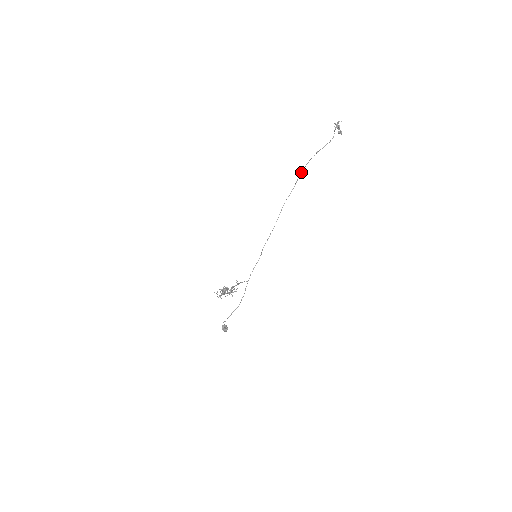
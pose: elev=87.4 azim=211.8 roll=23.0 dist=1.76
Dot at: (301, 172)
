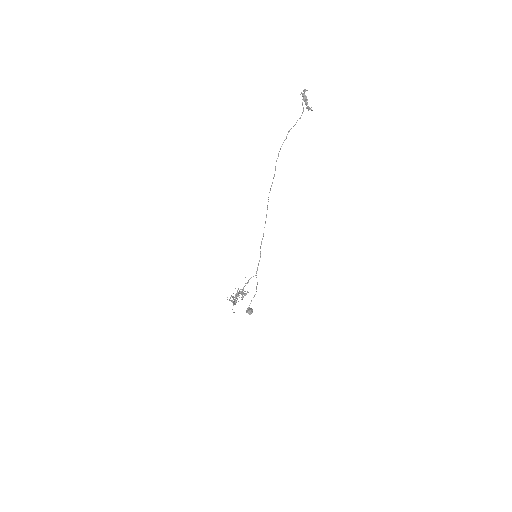
Dot at: (277, 158)
